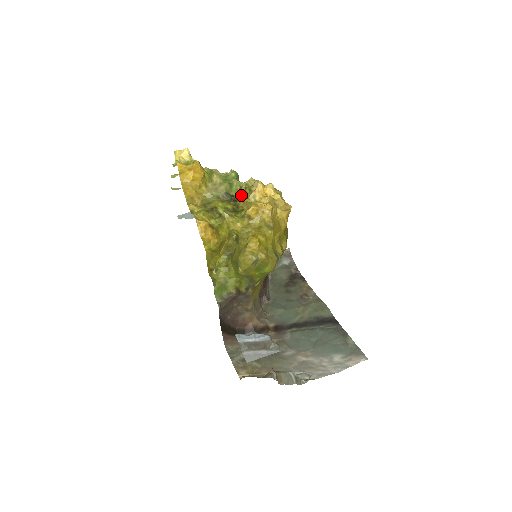
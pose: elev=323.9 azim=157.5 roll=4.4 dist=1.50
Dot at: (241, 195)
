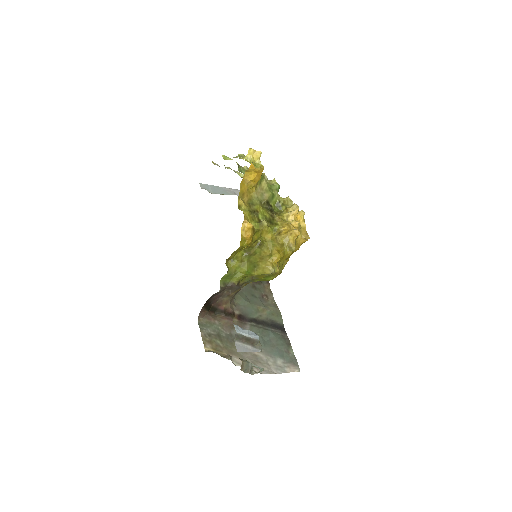
Dot at: (277, 208)
